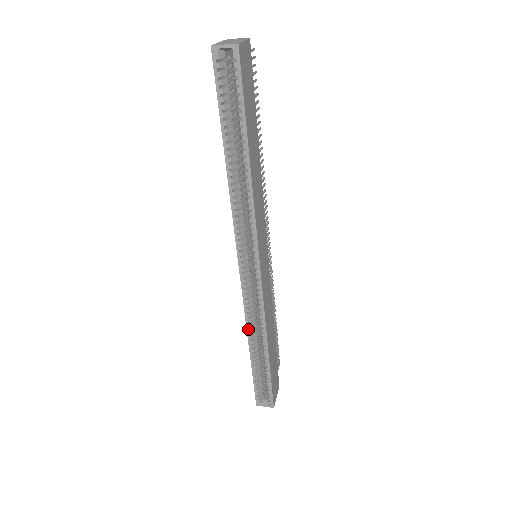
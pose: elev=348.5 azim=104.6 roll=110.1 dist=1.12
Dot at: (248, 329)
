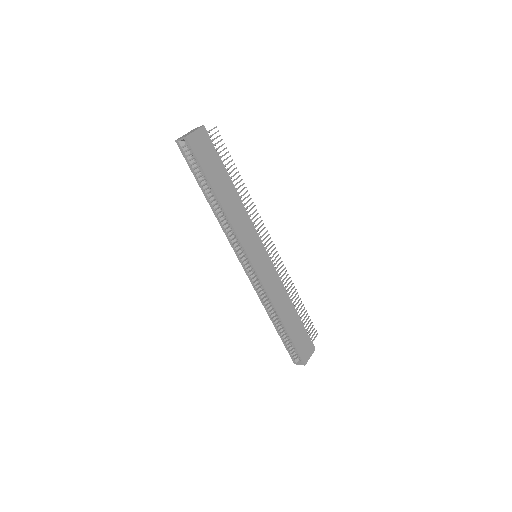
Dot at: (265, 307)
